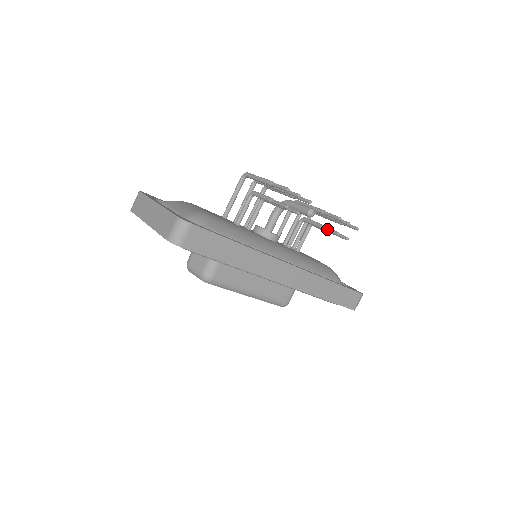
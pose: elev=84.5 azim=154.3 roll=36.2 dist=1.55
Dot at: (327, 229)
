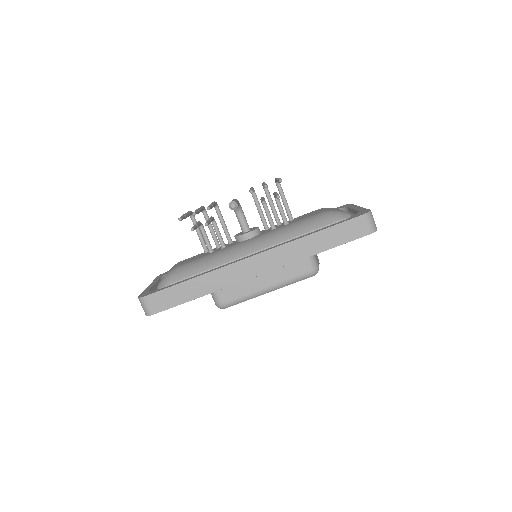
Dot at: occluded
